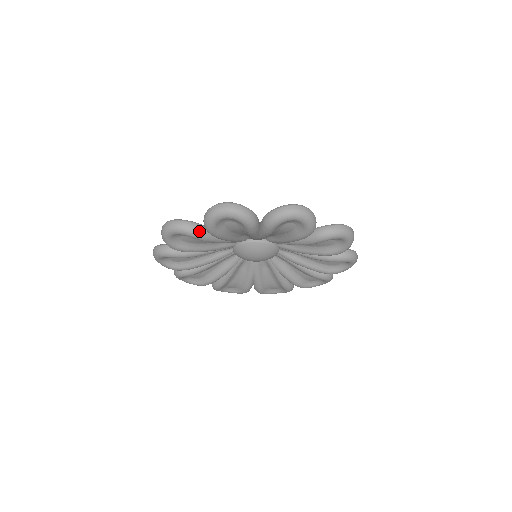
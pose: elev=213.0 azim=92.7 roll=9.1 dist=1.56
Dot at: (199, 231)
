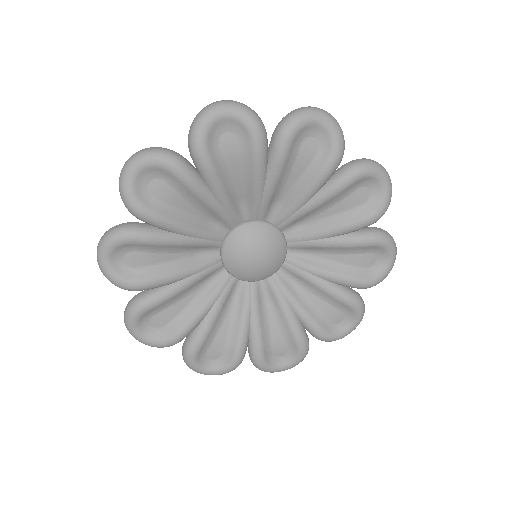
Dot at: (131, 227)
